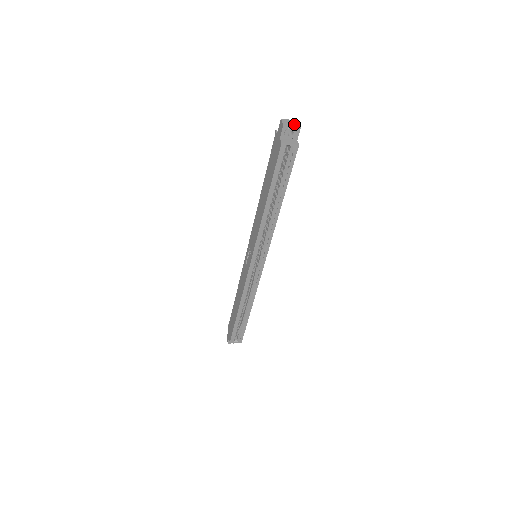
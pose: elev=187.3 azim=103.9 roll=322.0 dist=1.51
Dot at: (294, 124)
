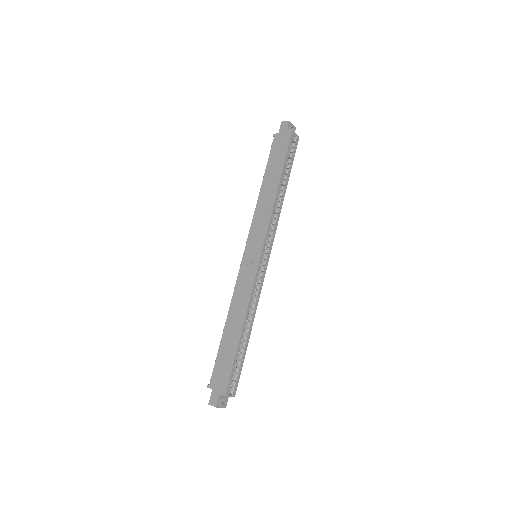
Dot at: occluded
